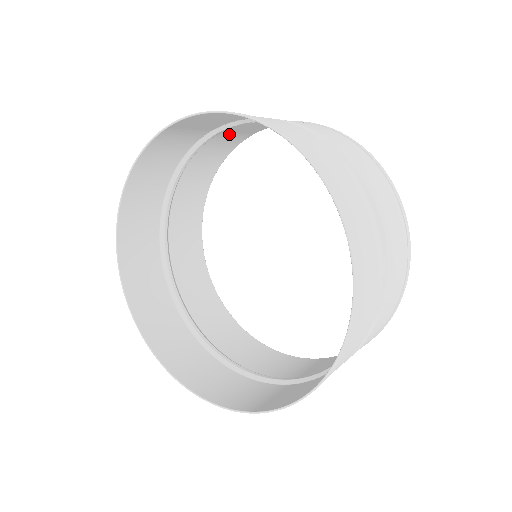
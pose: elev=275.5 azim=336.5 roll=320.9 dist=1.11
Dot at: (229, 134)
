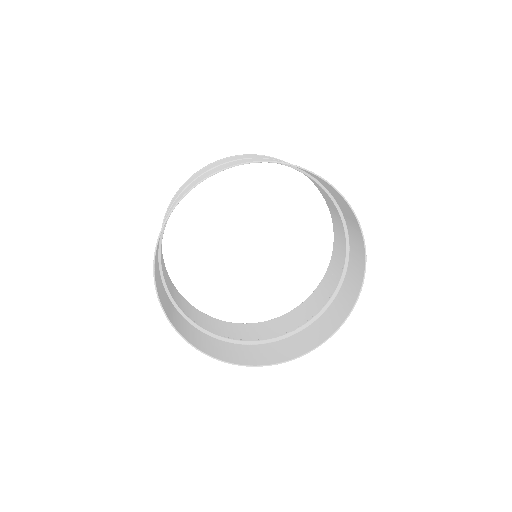
Dot at: occluded
